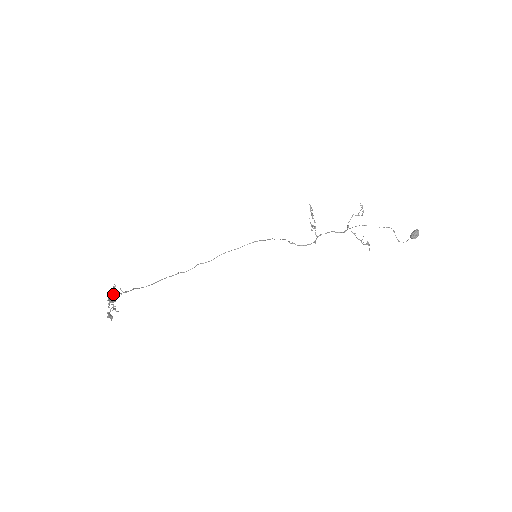
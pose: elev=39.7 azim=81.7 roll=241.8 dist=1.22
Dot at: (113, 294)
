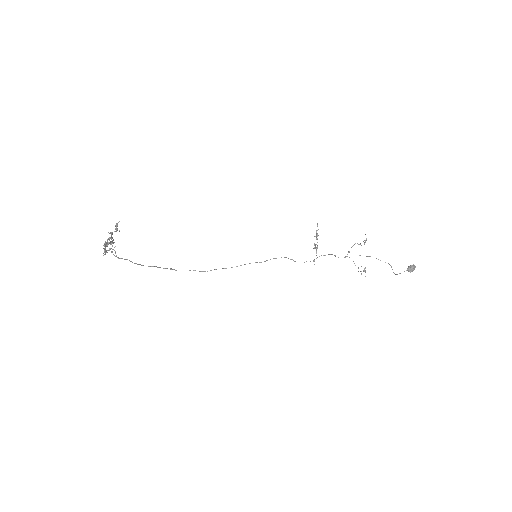
Dot at: (116, 228)
